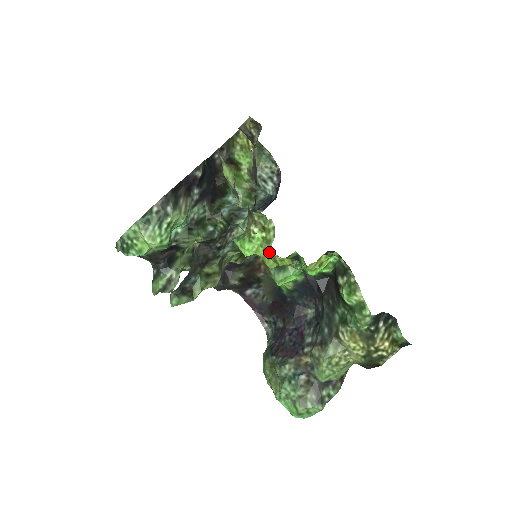
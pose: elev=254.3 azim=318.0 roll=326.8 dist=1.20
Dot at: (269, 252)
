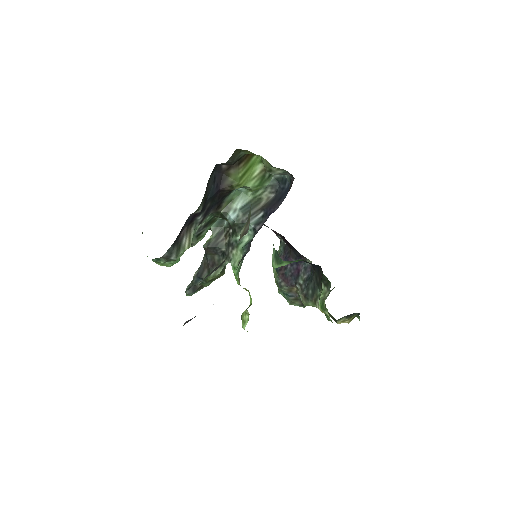
Dot at: (243, 328)
